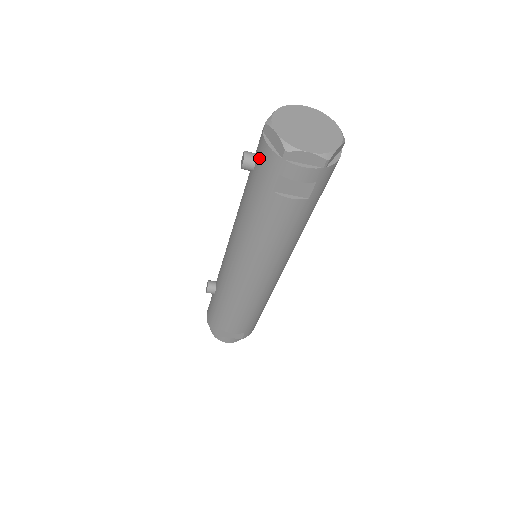
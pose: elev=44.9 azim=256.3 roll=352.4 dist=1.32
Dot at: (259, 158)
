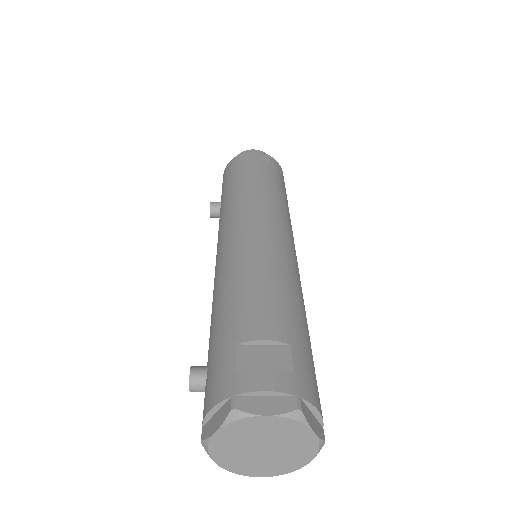
Dot at: occluded
